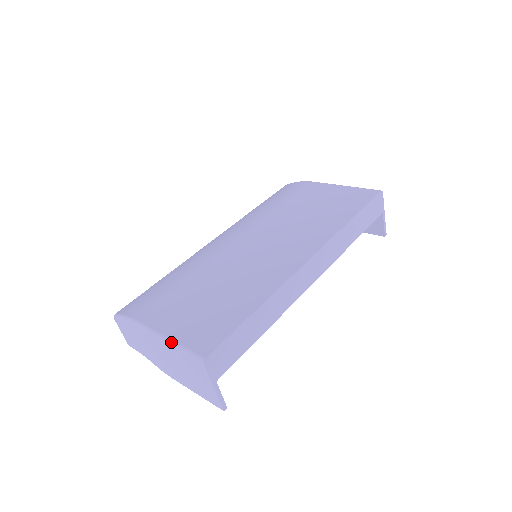
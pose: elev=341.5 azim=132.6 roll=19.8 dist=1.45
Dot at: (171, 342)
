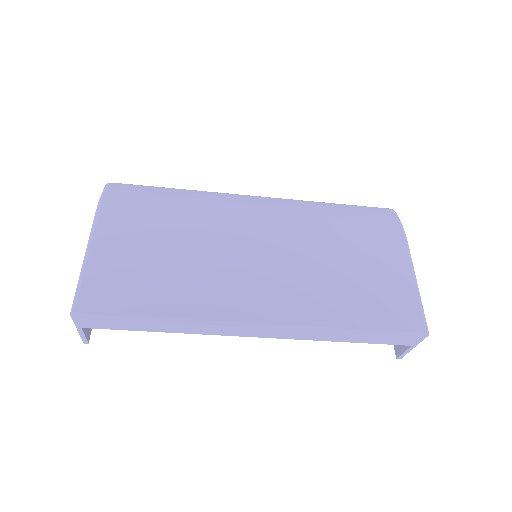
Dot at: (83, 266)
